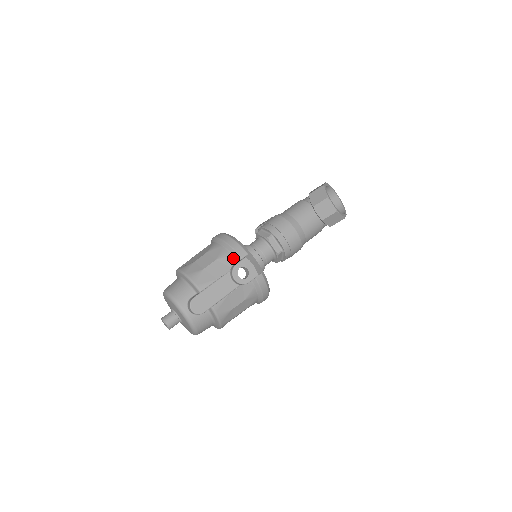
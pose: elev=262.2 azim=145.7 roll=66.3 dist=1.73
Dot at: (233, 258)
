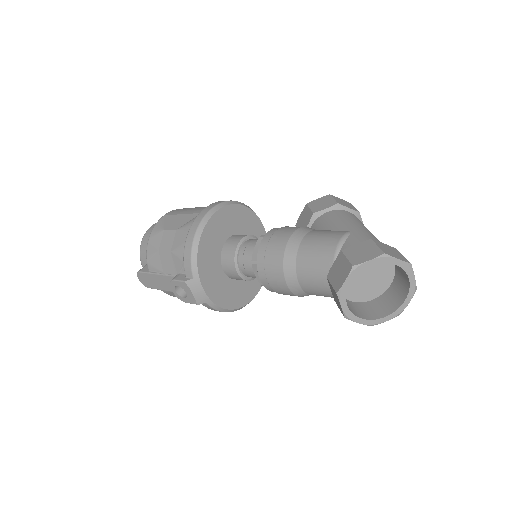
Dot at: (183, 266)
